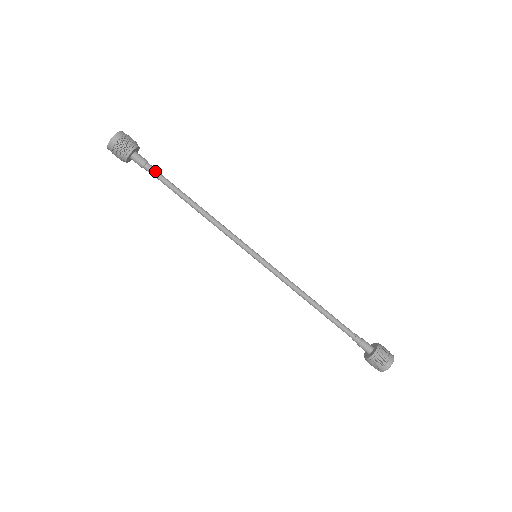
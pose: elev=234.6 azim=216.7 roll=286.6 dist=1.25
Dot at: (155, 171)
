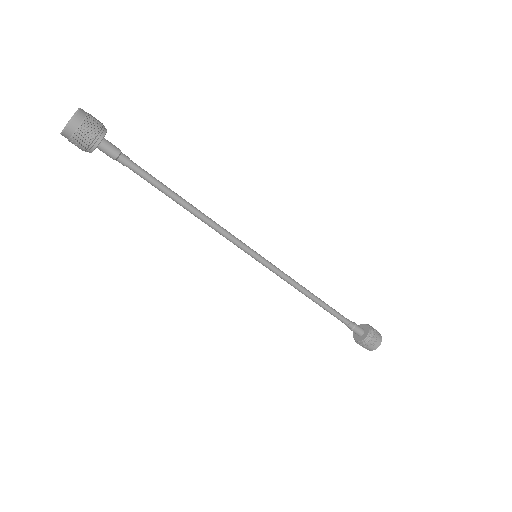
Dot at: (133, 163)
